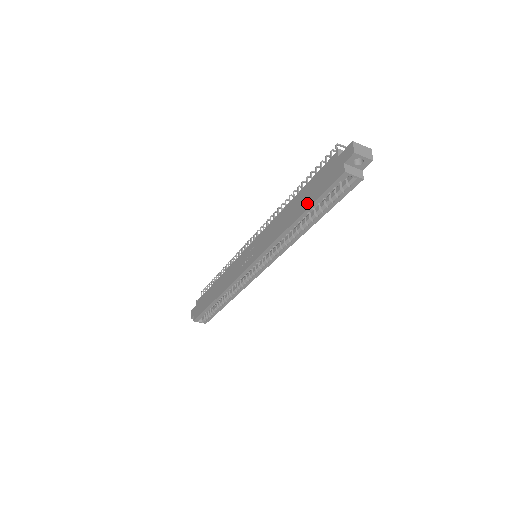
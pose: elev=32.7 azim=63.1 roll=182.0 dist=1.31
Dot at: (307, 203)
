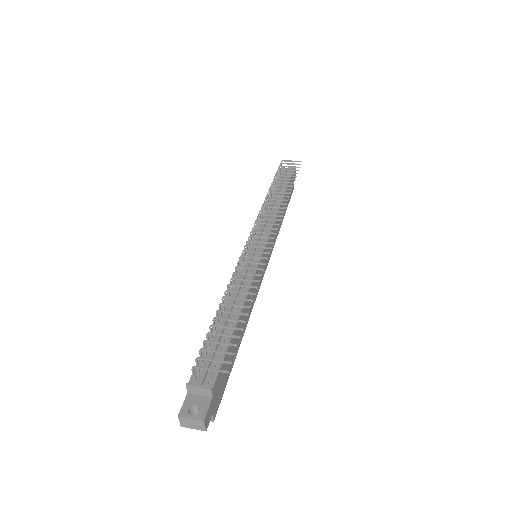
Dot at: occluded
